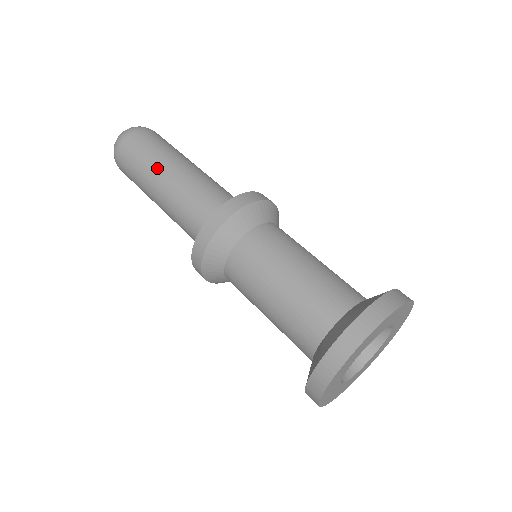
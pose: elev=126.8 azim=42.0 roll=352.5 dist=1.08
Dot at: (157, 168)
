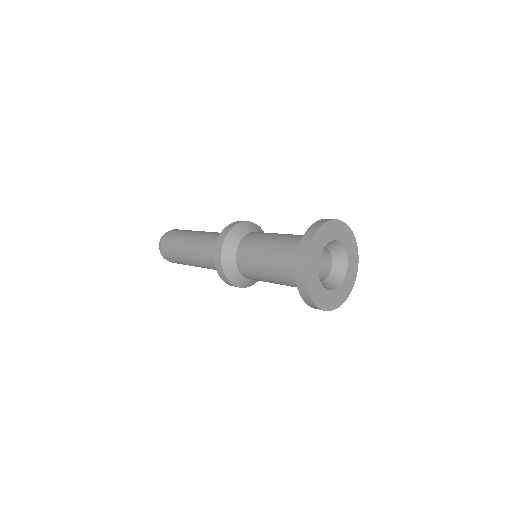
Dot at: (186, 238)
